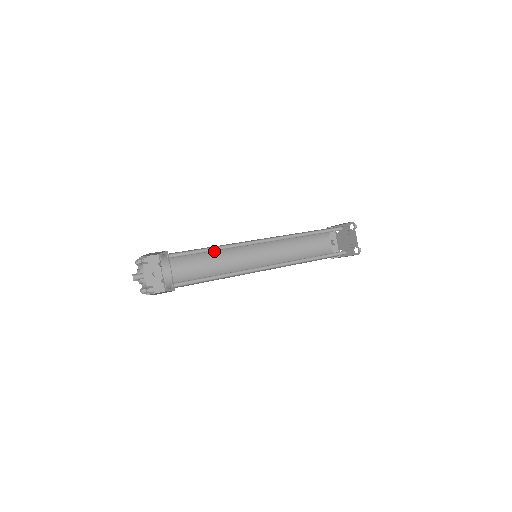
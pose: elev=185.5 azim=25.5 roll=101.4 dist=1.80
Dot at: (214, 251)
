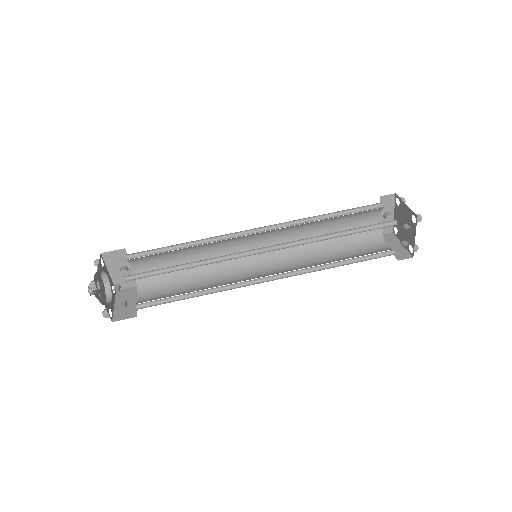
Dot at: (199, 245)
